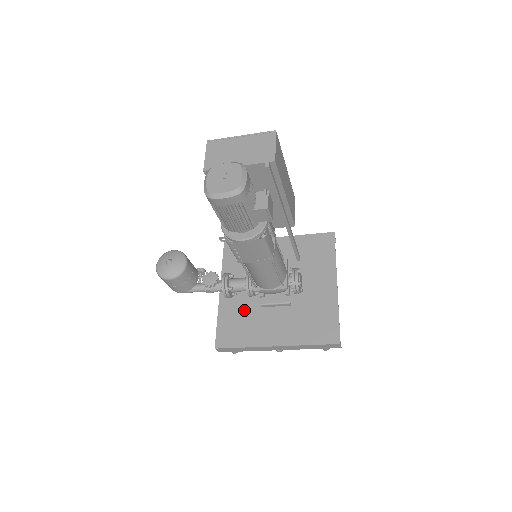
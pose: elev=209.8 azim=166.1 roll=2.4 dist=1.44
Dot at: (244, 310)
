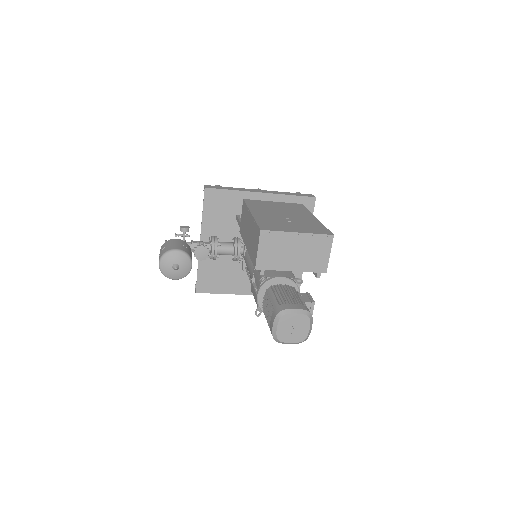
Dot at: (223, 263)
